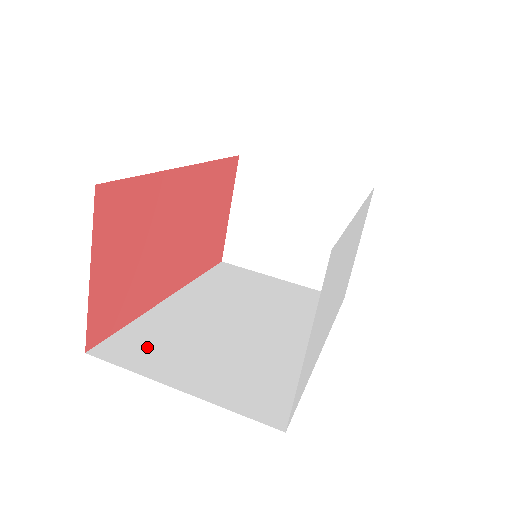
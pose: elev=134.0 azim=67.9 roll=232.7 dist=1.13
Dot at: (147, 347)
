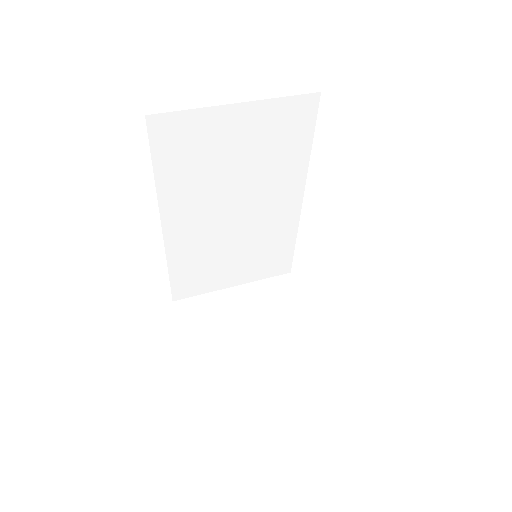
Dot at: occluded
